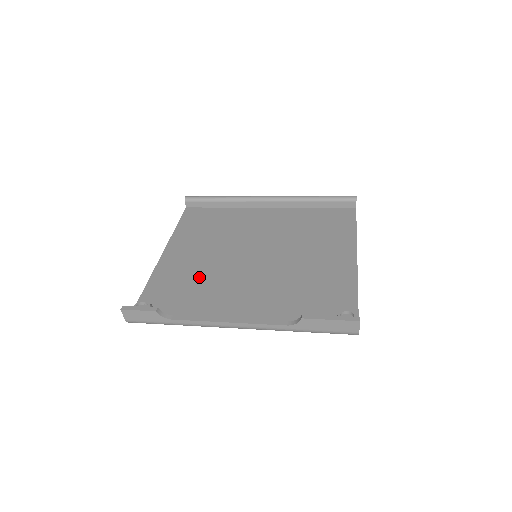
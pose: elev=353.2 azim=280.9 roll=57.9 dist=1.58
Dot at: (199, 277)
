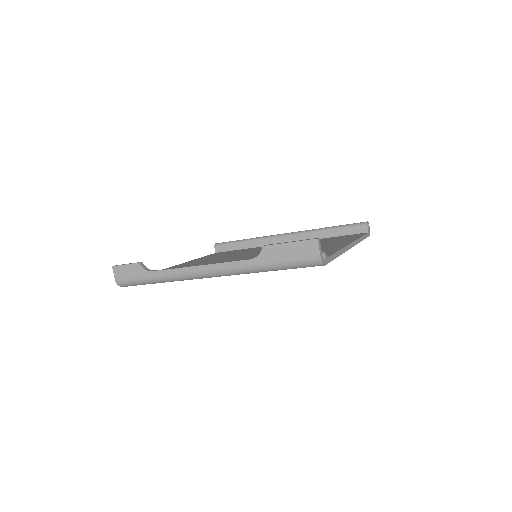
Dot at: occluded
